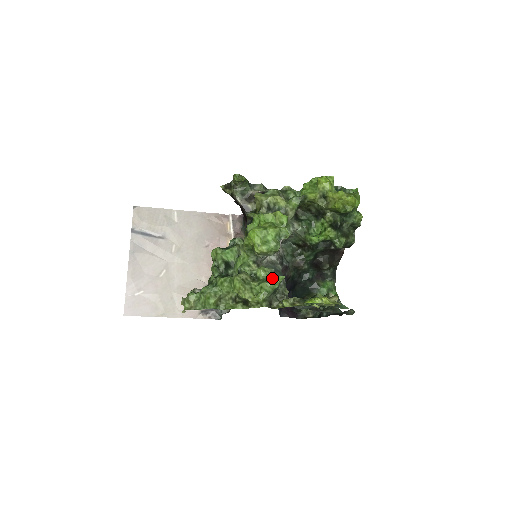
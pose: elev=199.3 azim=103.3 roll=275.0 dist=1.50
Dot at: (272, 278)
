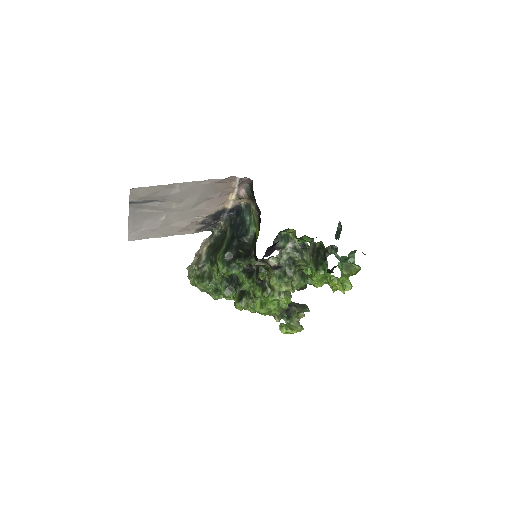
Dot at: occluded
